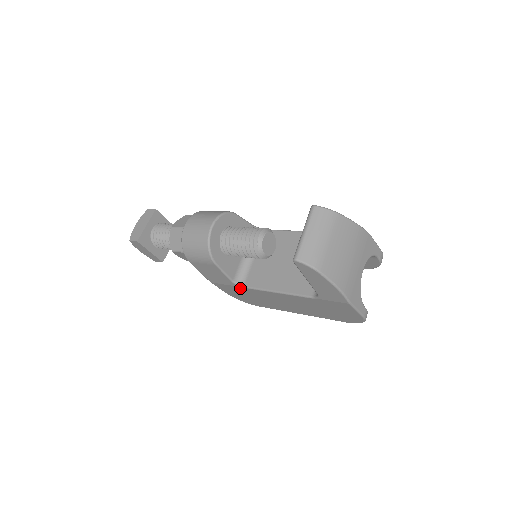
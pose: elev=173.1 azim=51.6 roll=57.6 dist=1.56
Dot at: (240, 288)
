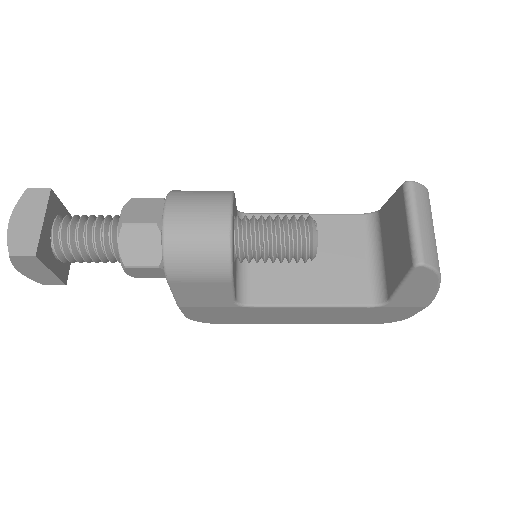
Dot at: (238, 308)
